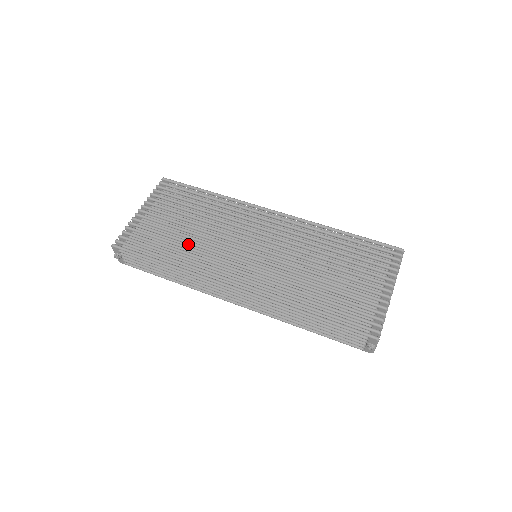
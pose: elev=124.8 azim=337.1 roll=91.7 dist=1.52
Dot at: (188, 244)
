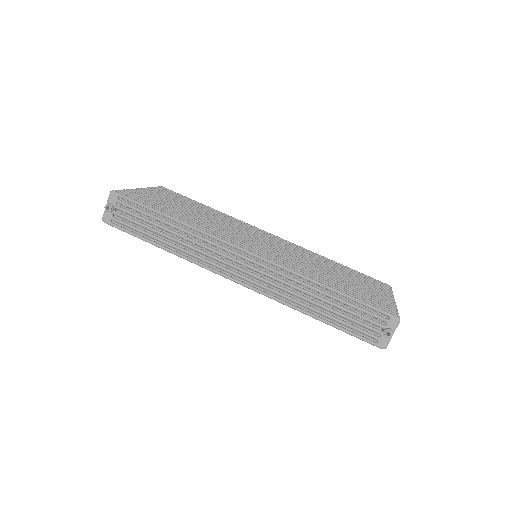
Dot at: occluded
